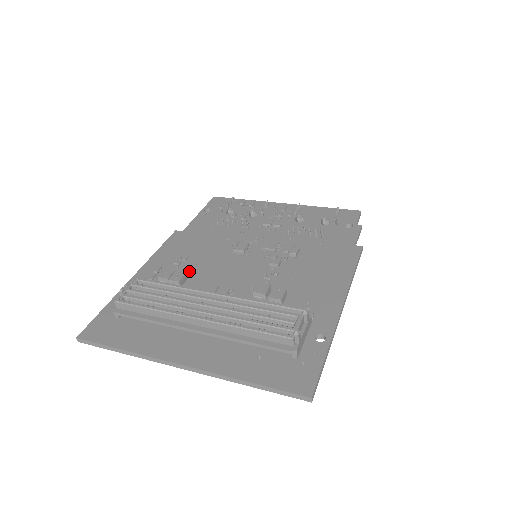
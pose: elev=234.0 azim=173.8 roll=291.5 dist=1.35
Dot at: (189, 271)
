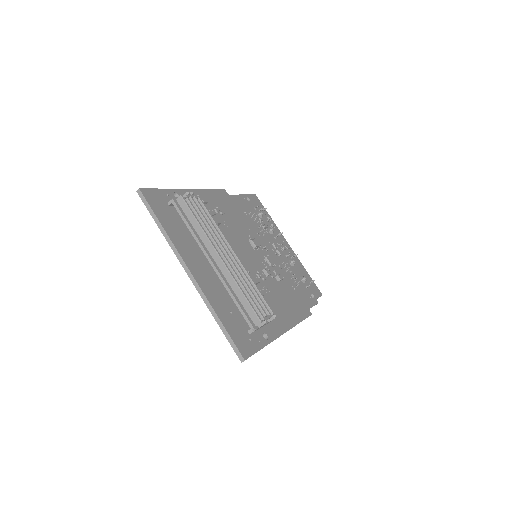
Dot at: occluded
